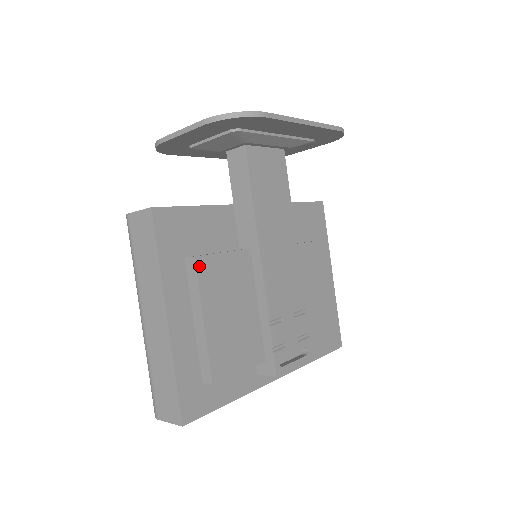
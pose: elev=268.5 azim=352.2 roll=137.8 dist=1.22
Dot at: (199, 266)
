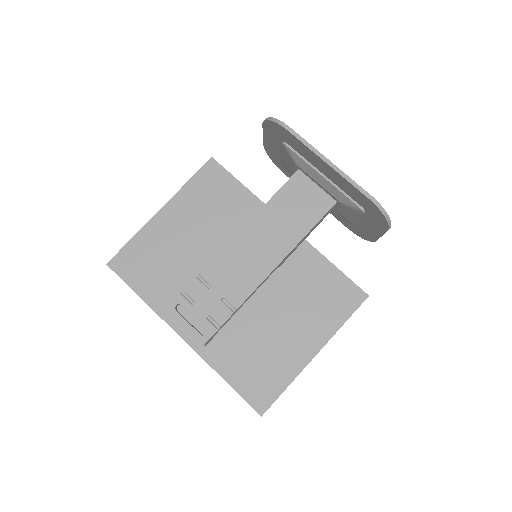
Dot at: (197, 200)
